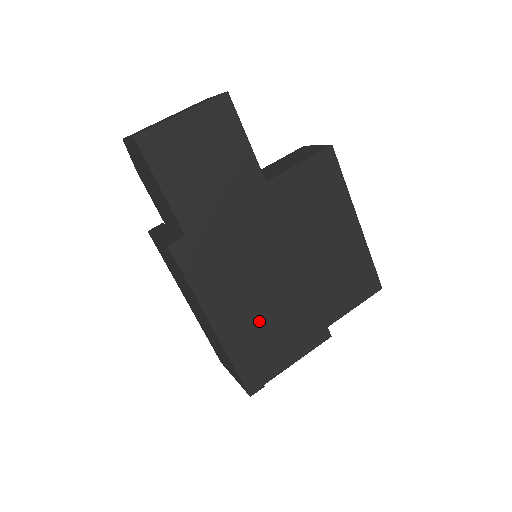
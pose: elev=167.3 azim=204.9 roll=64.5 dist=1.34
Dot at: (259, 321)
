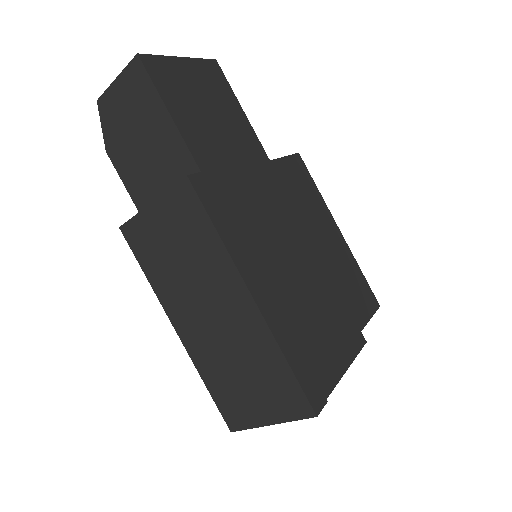
Dot at: (296, 304)
